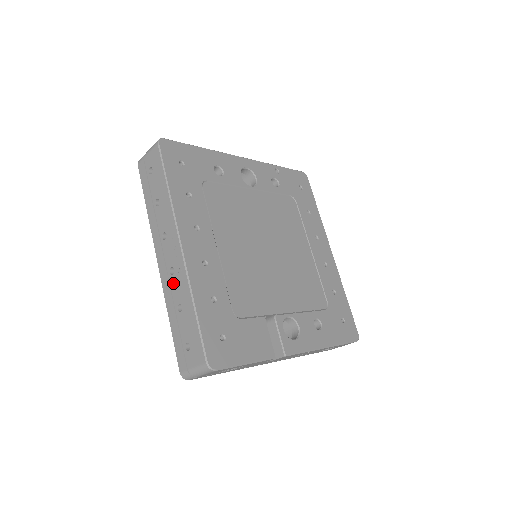
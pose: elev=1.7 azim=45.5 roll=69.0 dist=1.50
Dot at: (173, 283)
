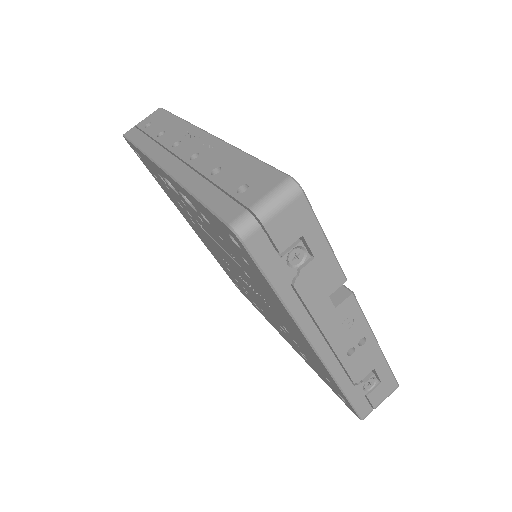
Dot at: (198, 162)
